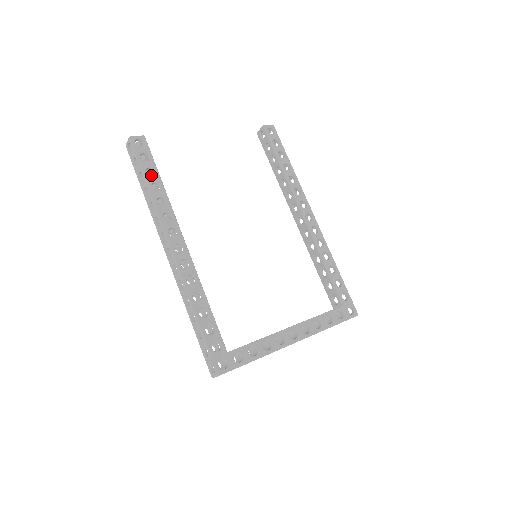
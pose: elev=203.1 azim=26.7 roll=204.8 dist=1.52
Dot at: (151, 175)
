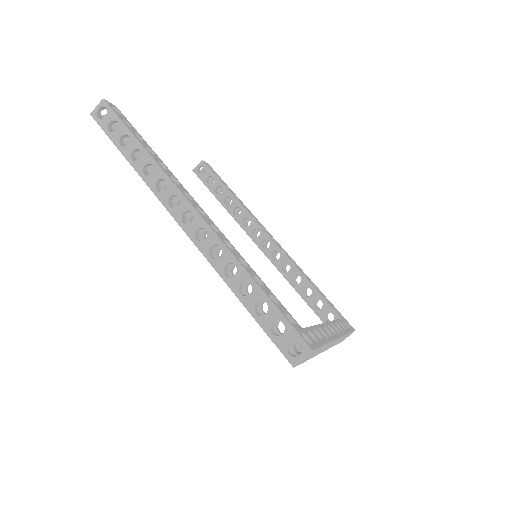
Dot at: occluded
